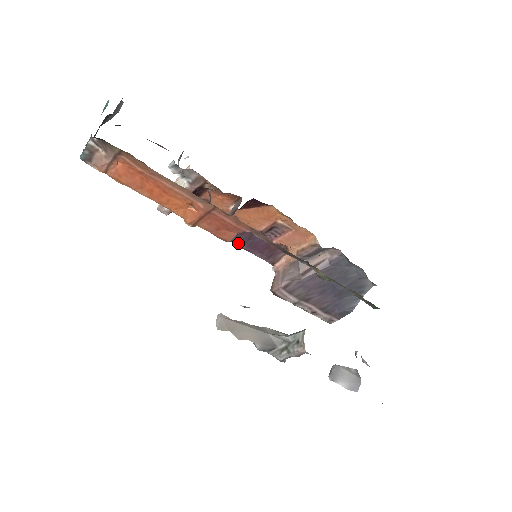
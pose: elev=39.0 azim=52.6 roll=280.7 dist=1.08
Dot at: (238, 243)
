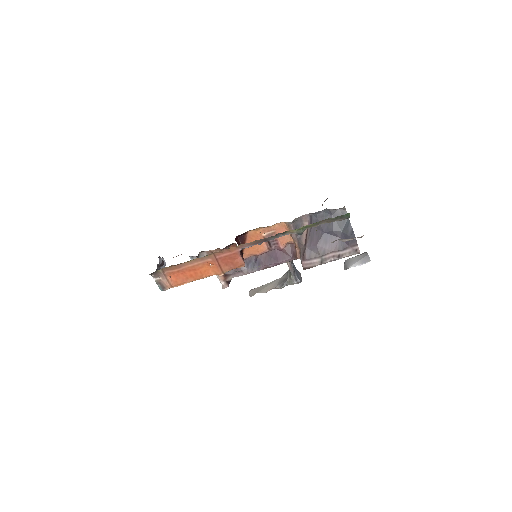
Dot at: (269, 266)
